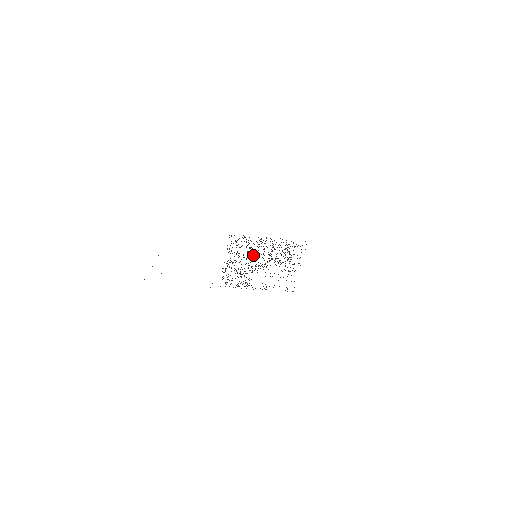
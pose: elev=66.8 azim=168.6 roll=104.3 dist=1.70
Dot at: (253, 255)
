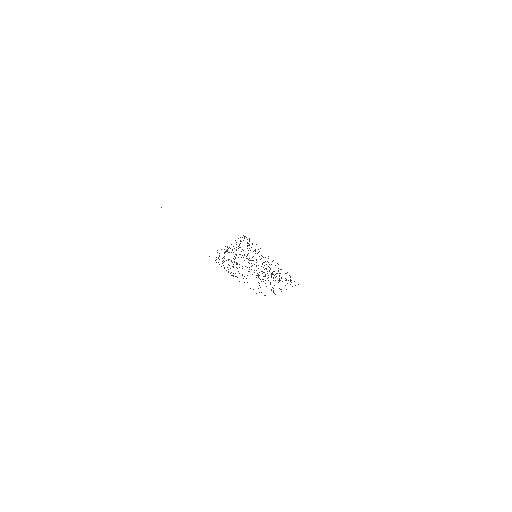
Dot at: occluded
